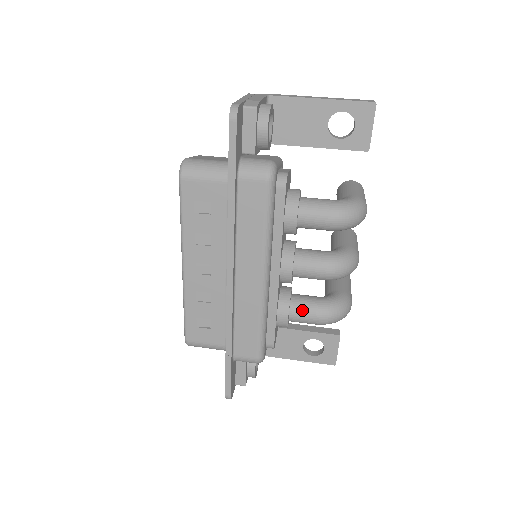
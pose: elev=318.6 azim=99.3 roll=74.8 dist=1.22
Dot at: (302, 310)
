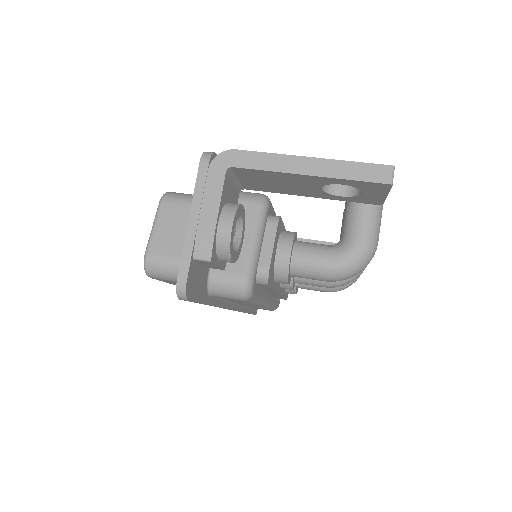
Dot at: (310, 288)
